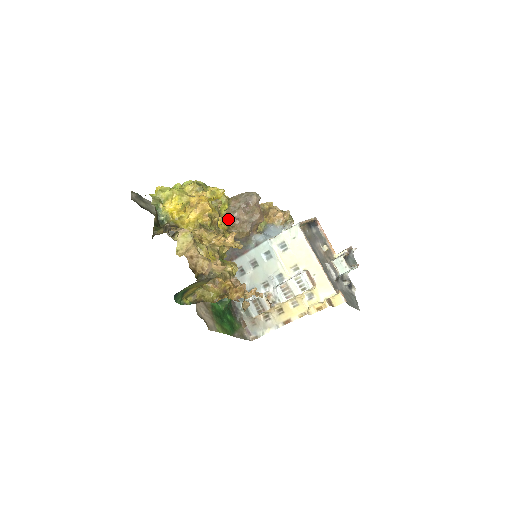
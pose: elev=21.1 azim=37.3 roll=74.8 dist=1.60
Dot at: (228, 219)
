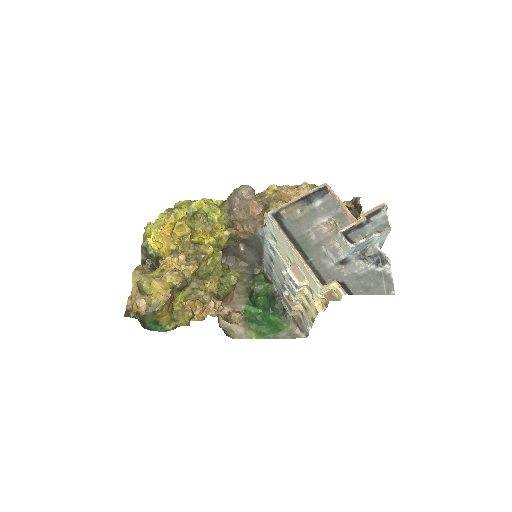
Dot at: (218, 227)
